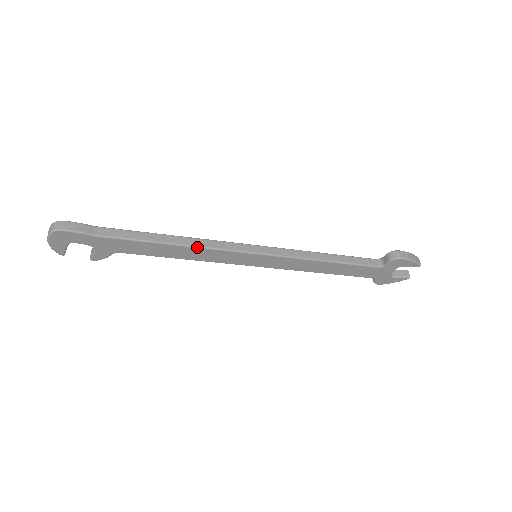
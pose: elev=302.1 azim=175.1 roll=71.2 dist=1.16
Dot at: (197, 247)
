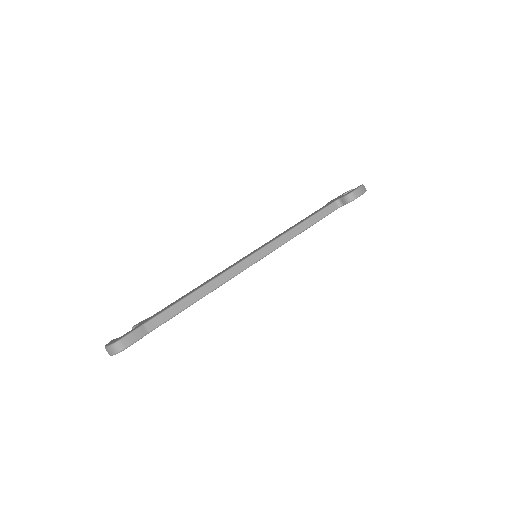
Dot at: occluded
